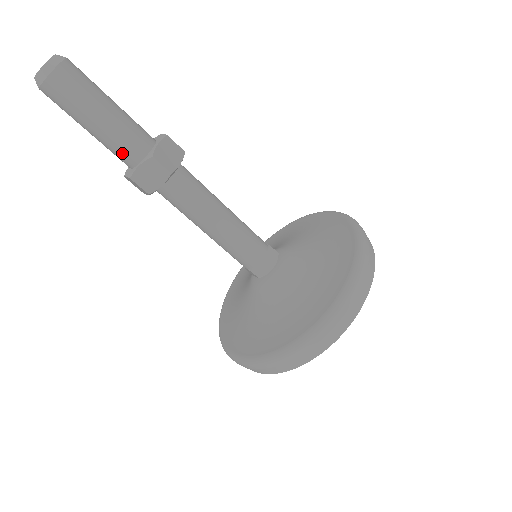
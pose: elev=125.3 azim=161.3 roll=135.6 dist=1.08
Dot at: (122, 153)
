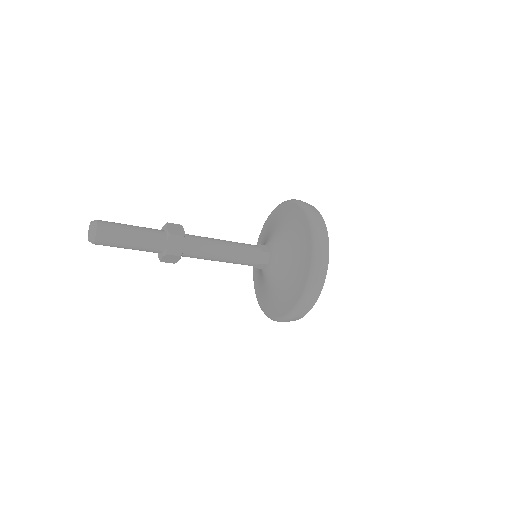
Dot at: (153, 245)
